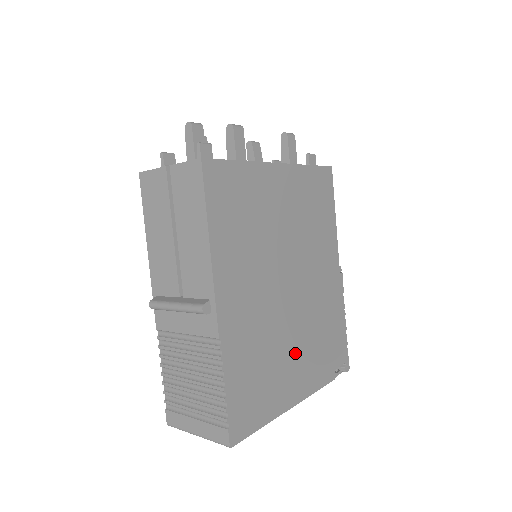
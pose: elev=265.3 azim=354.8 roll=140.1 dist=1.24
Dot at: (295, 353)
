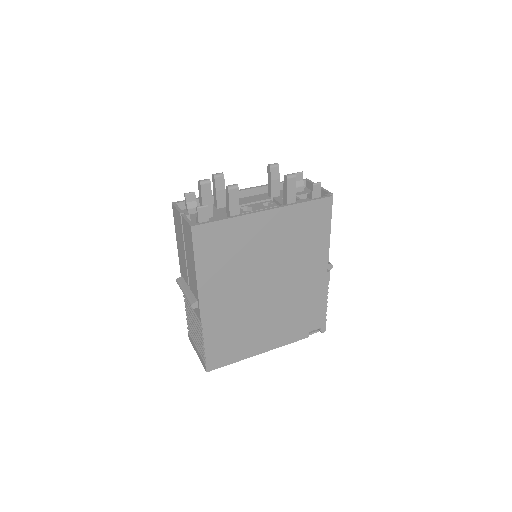
Dot at: (268, 325)
